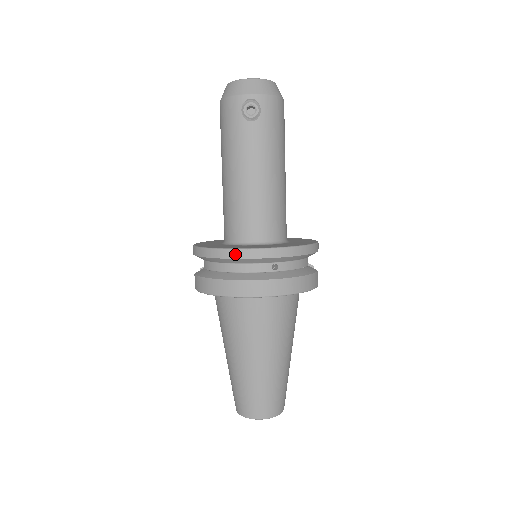
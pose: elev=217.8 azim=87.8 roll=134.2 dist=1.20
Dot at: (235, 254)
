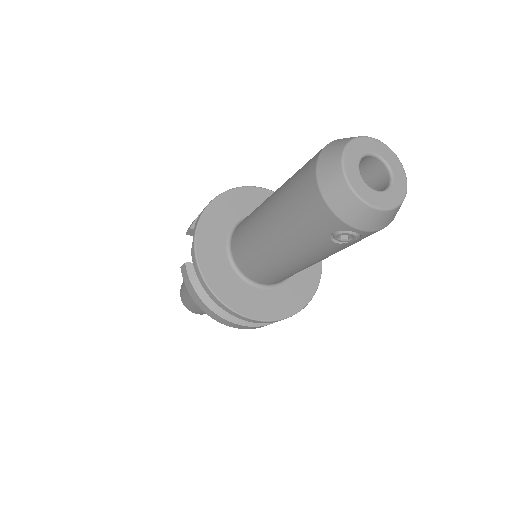
Dot at: (237, 316)
